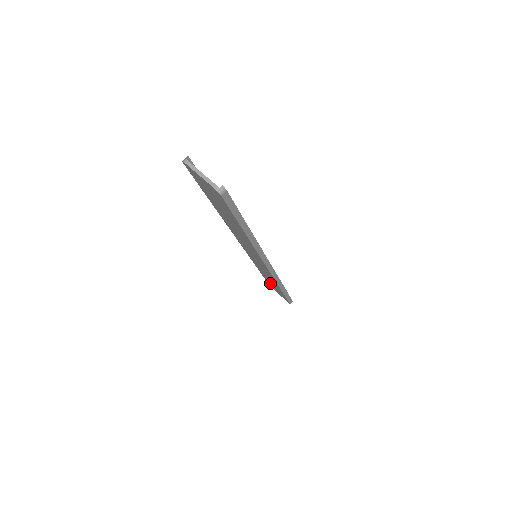
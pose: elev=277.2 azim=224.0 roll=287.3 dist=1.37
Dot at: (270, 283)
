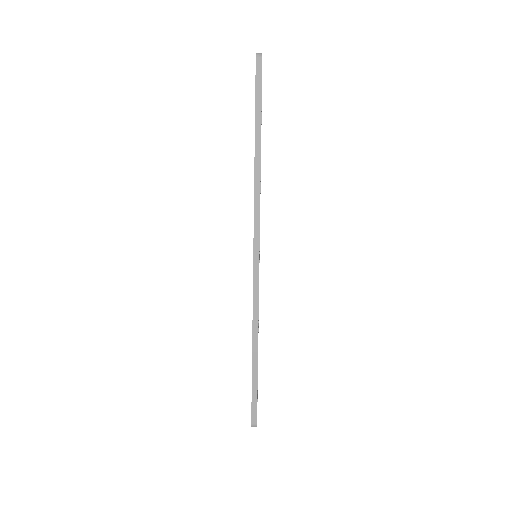
Dot at: occluded
